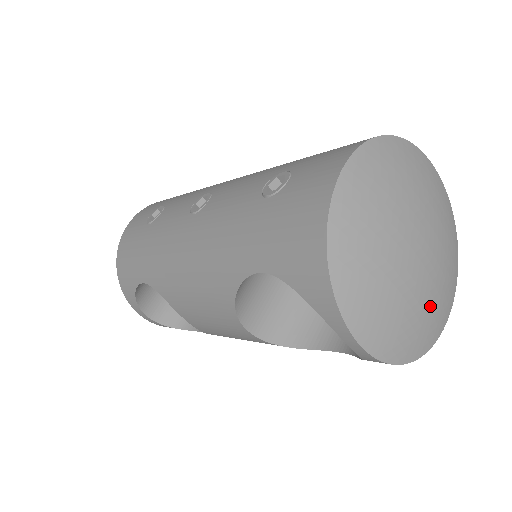
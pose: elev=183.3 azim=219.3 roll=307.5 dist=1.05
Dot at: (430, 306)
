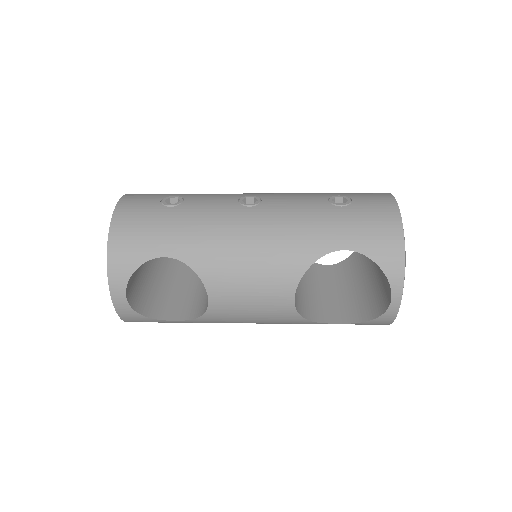
Dot at: occluded
